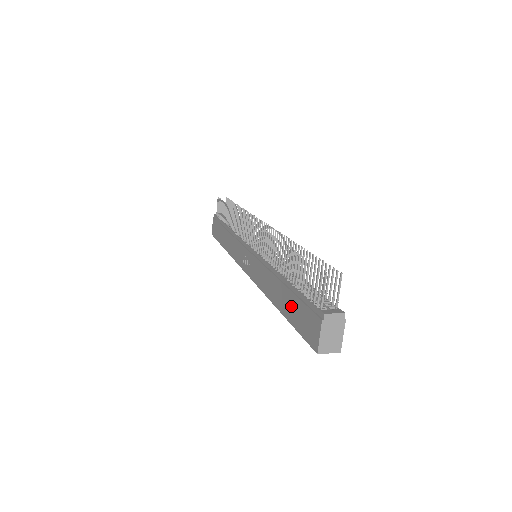
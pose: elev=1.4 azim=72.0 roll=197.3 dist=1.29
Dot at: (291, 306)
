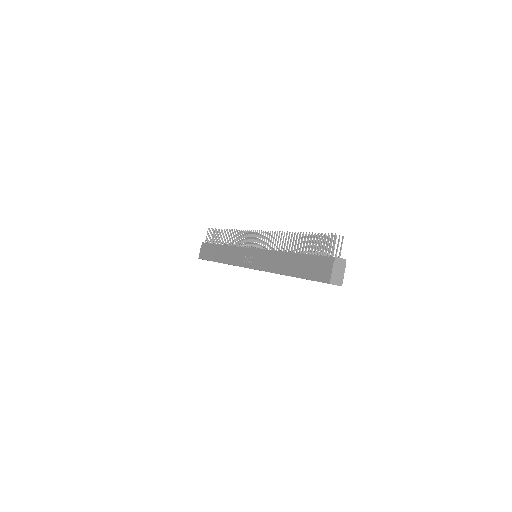
Dot at: (303, 266)
